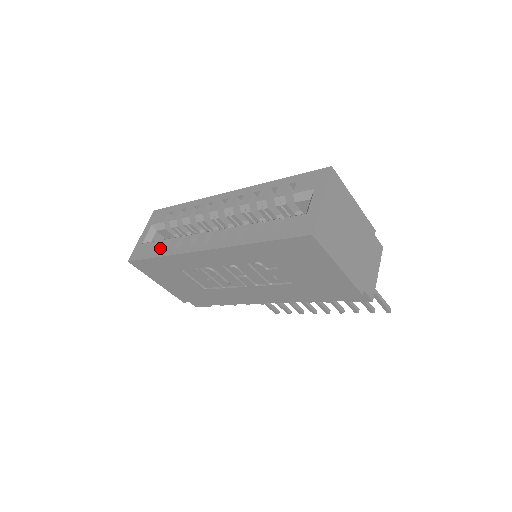
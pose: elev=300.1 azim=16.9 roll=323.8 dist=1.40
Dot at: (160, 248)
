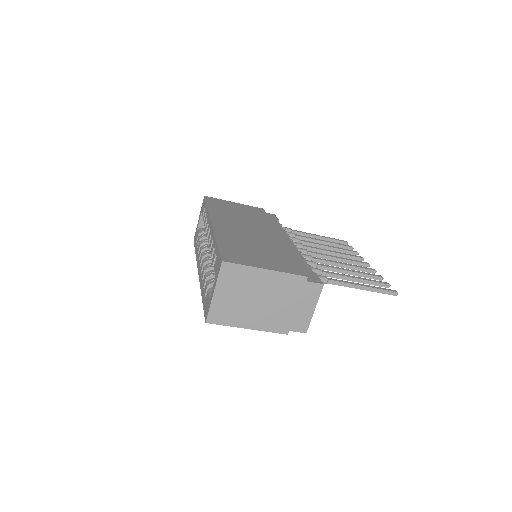
Dot at: (197, 245)
